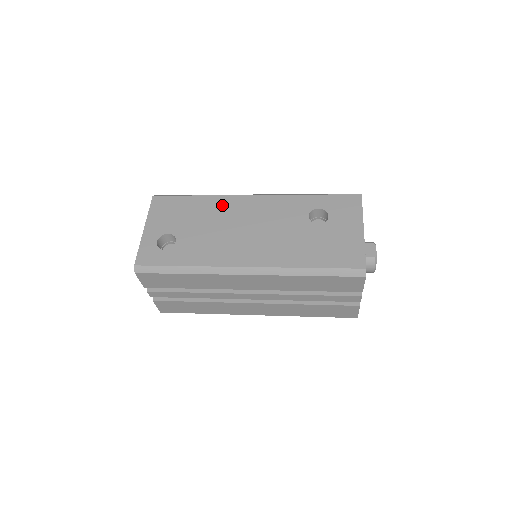
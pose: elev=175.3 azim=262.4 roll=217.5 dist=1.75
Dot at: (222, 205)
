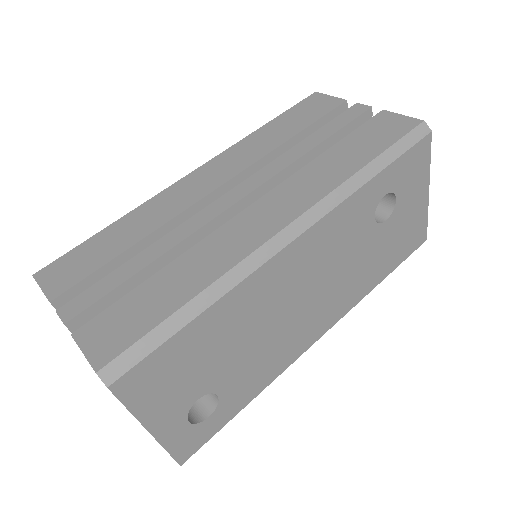
Dot at: (255, 295)
